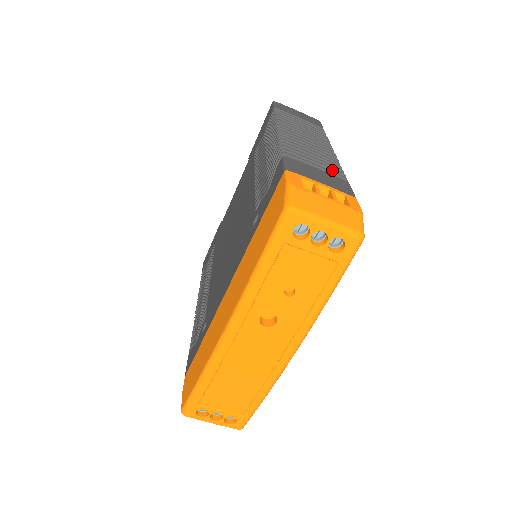
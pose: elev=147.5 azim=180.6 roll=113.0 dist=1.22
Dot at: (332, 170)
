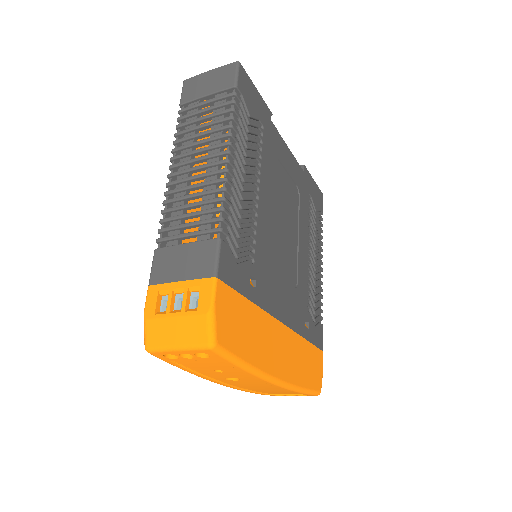
Dot at: (206, 223)
